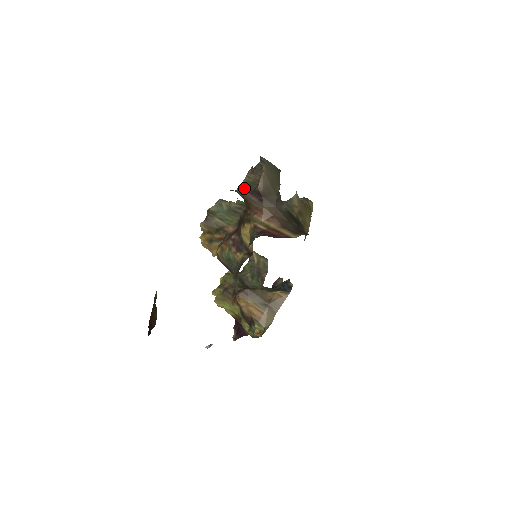
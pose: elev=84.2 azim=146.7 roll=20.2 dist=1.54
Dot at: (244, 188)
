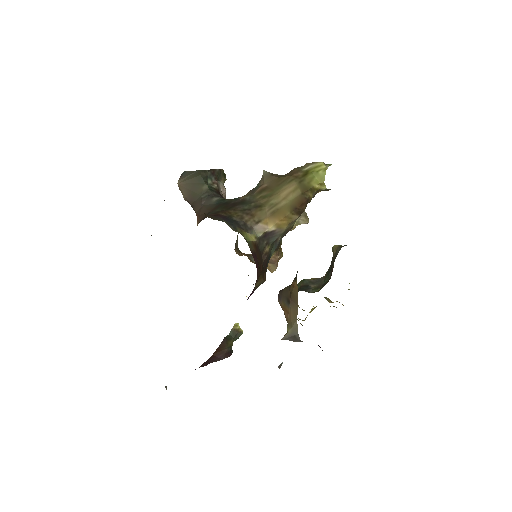
Dot at: occluded
